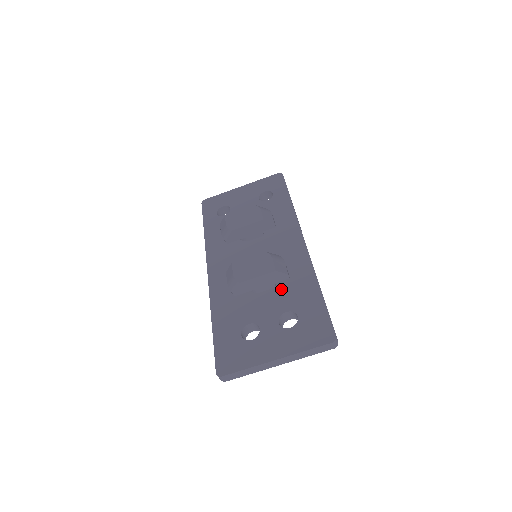
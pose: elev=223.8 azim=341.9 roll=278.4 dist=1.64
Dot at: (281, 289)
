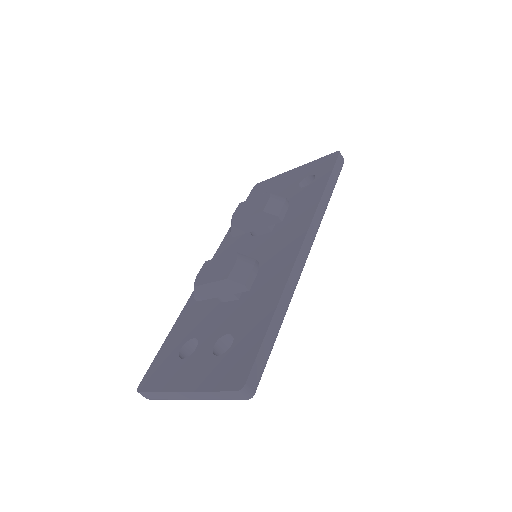
Dot at: (242, 303)
